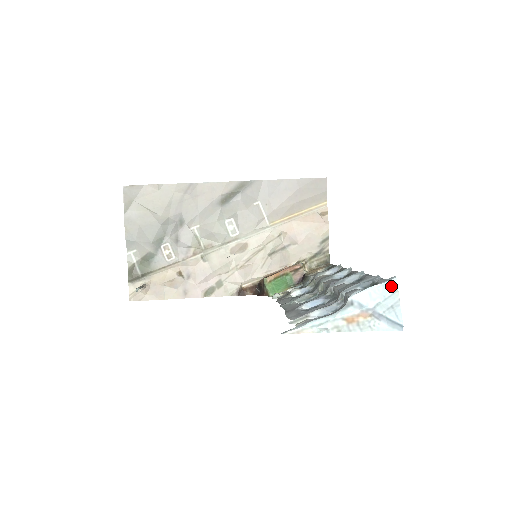
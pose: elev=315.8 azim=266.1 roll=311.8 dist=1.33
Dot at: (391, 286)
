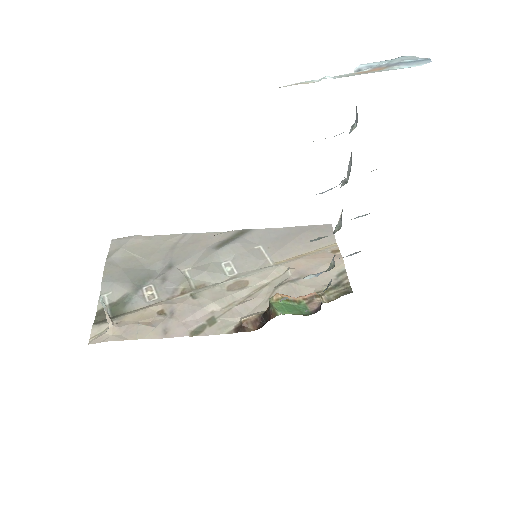
Dot at: (402, 57)
